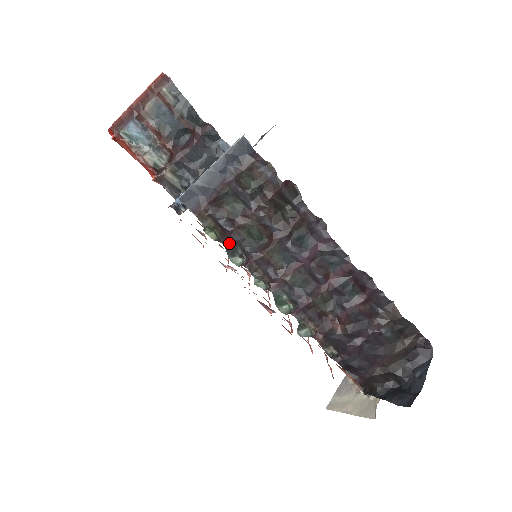
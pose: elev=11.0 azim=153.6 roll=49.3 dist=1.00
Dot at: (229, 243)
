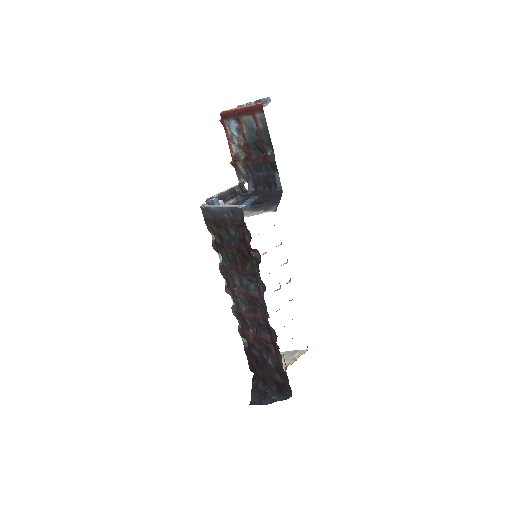
Dot at: (216, 249)
